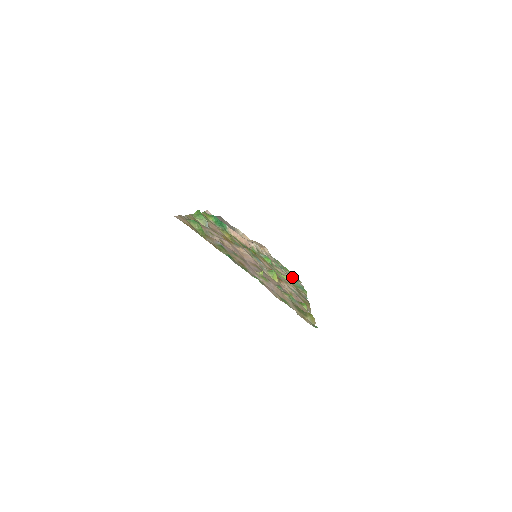
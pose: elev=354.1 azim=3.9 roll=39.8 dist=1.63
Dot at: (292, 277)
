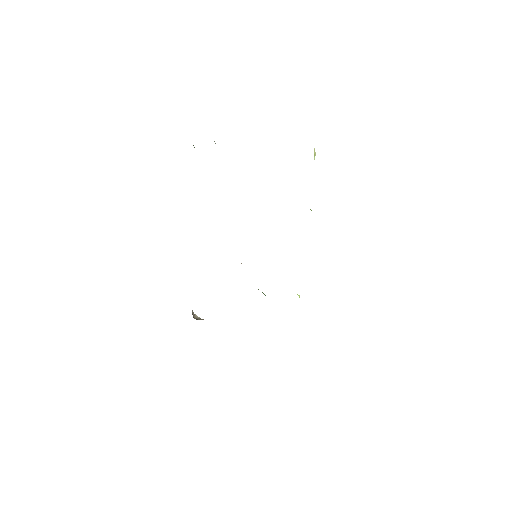
Dot at: occluded
